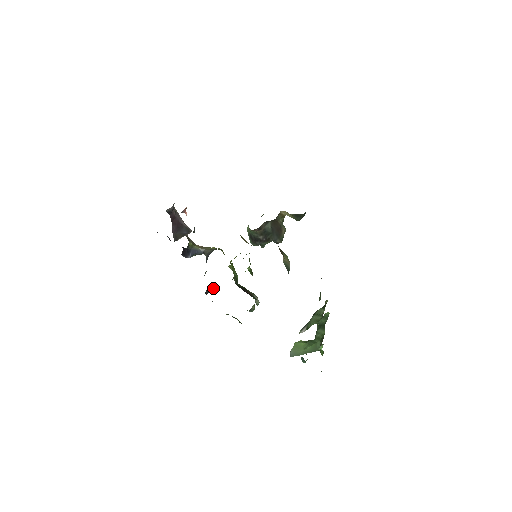
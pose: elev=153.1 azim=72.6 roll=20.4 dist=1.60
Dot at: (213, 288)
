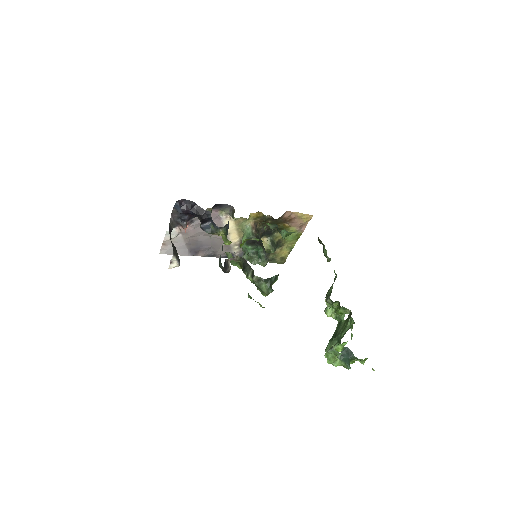
Dot at: (229, 264)
